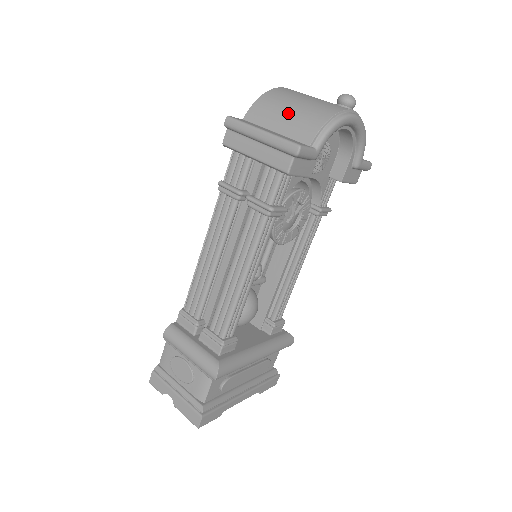
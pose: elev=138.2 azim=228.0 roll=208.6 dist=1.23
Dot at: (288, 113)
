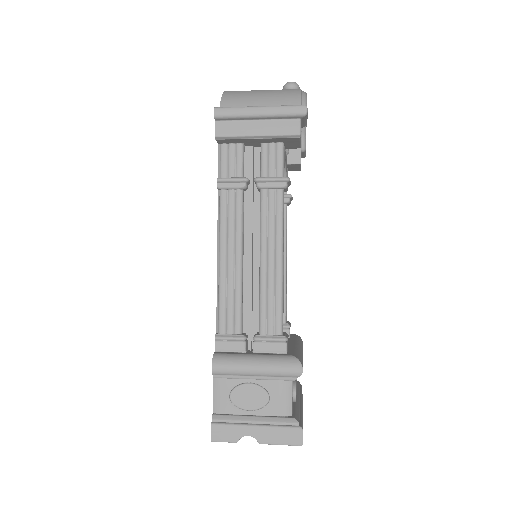
Dot at: (261, 98)
